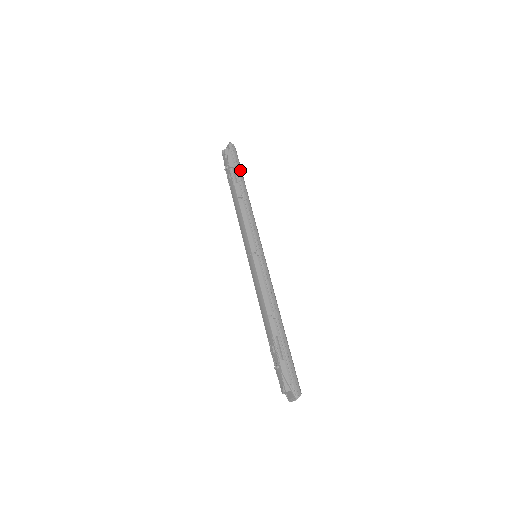
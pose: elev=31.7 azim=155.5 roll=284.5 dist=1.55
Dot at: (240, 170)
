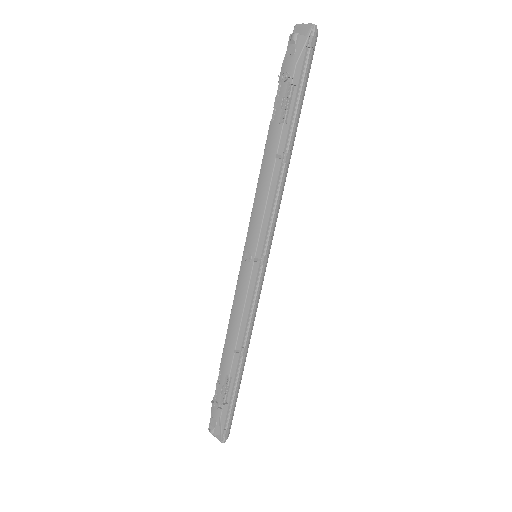
Dot at: (303, 96)
